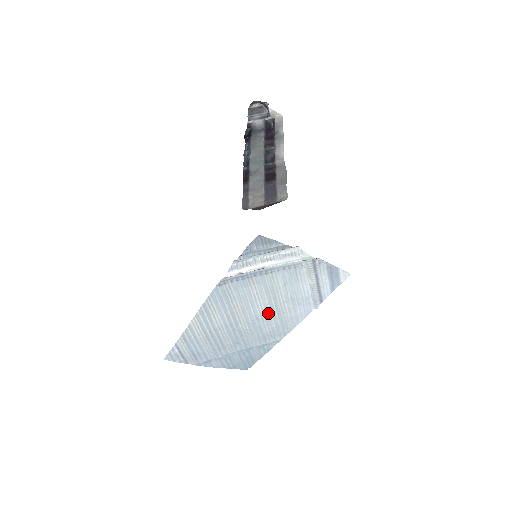
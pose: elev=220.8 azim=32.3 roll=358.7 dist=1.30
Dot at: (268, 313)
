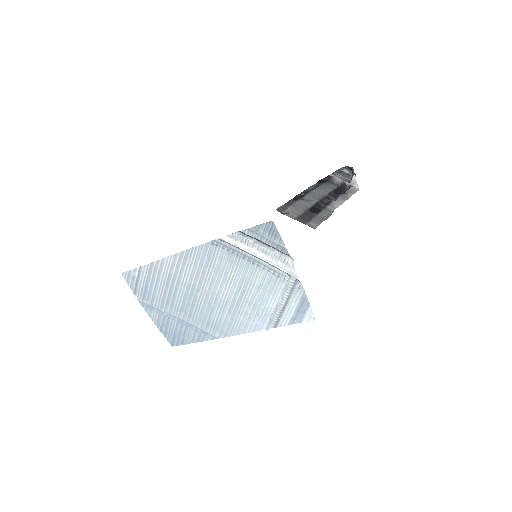
Dot at: (228, 302)
